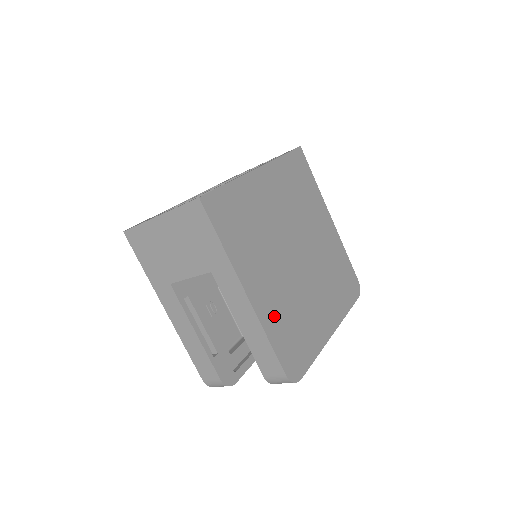
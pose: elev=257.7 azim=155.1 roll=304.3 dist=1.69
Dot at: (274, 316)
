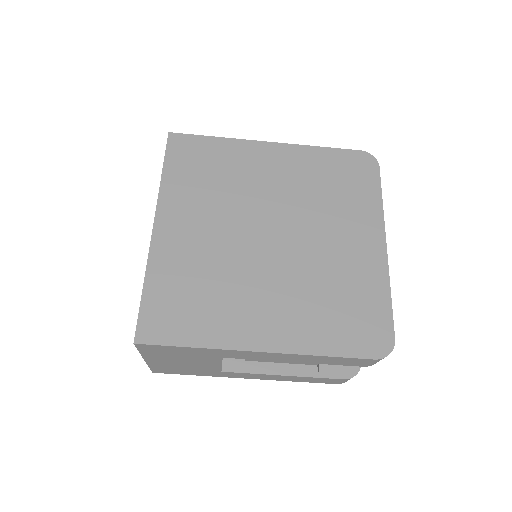
Dot at: (308, 328)
